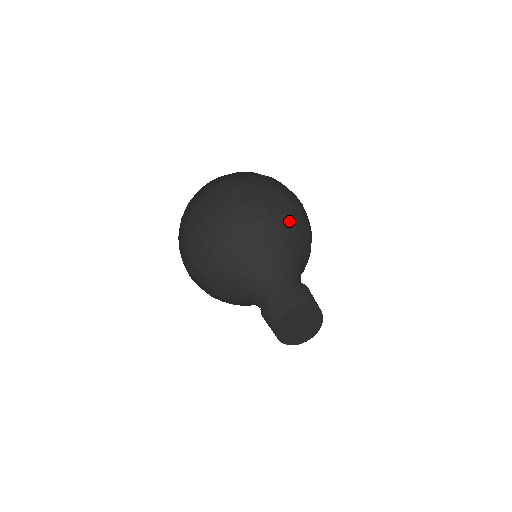
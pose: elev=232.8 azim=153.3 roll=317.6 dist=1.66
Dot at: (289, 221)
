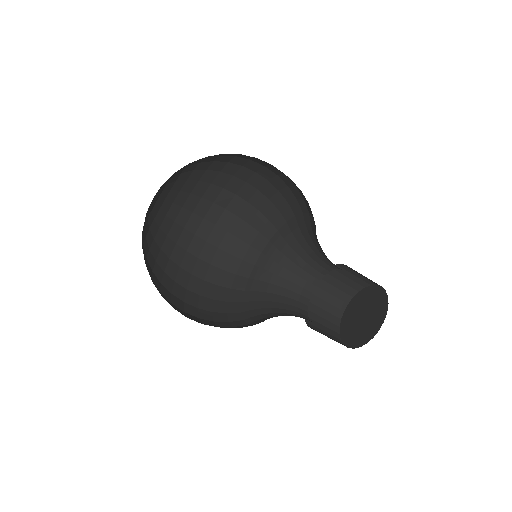
Dot at: (296, 193)
